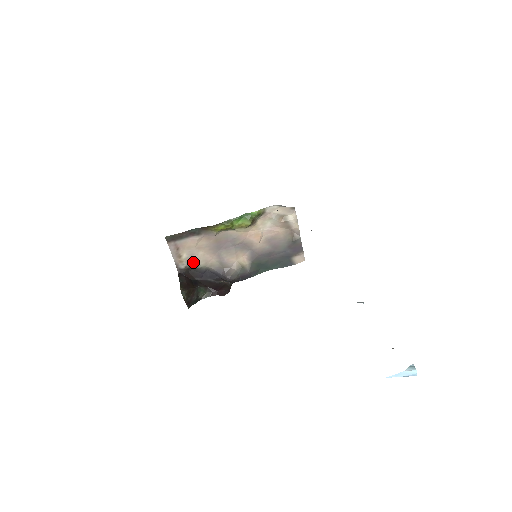
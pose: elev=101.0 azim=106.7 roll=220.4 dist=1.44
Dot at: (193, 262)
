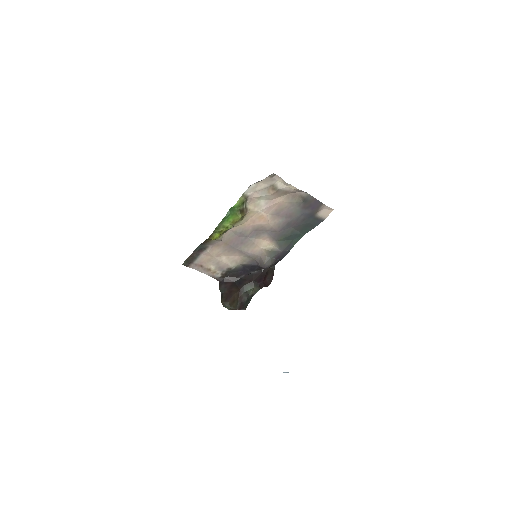
Dot at: (224, 268)
